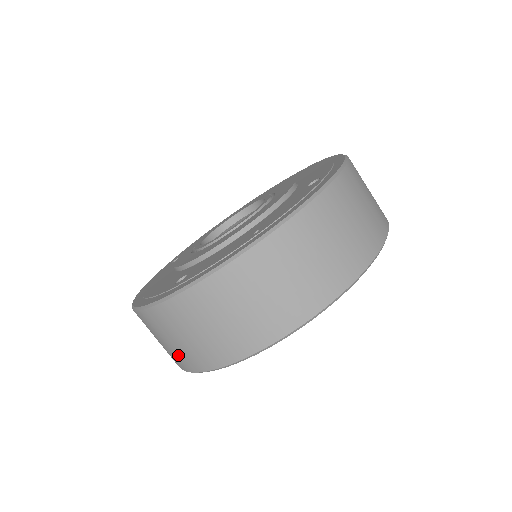
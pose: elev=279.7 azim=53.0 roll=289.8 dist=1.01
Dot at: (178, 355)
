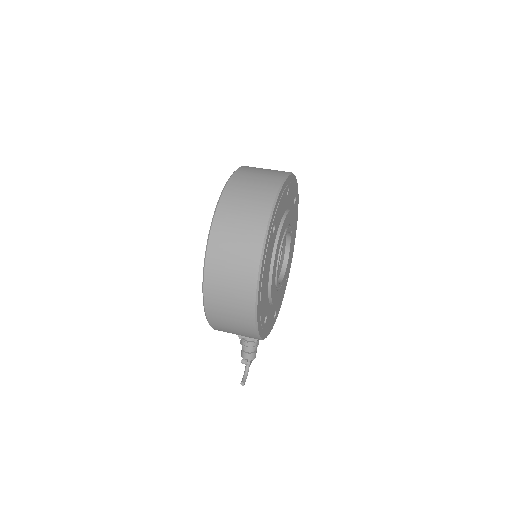
Dot at: (247, 245)
